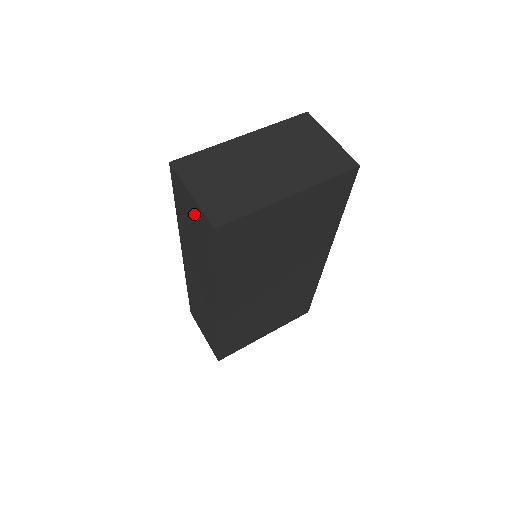
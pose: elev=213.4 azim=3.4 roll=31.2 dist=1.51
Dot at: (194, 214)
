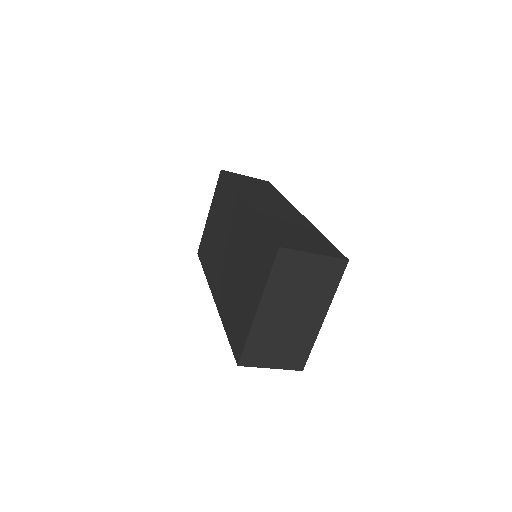
Dot at: occluded
